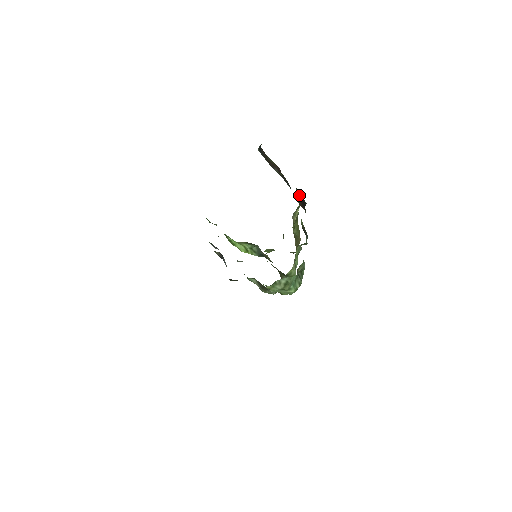
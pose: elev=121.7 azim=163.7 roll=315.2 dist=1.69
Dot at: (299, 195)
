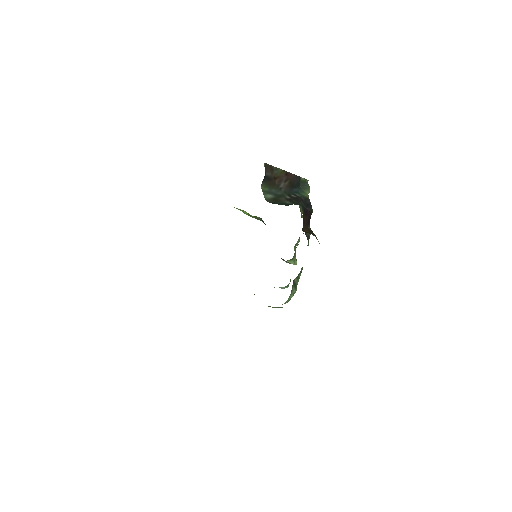
Dot at: (305, 214)
